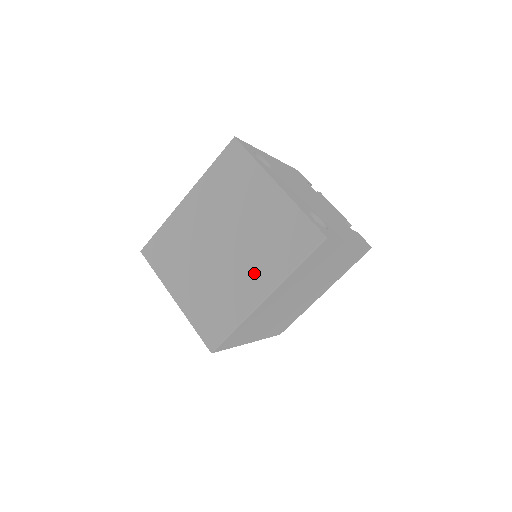
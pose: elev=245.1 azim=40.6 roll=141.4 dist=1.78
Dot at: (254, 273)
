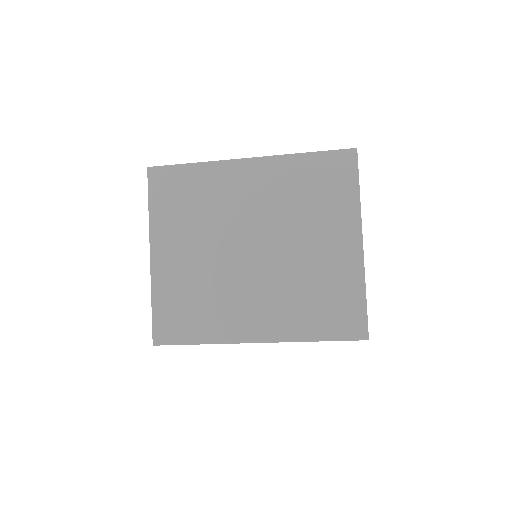
Dot at: (265, 308)
